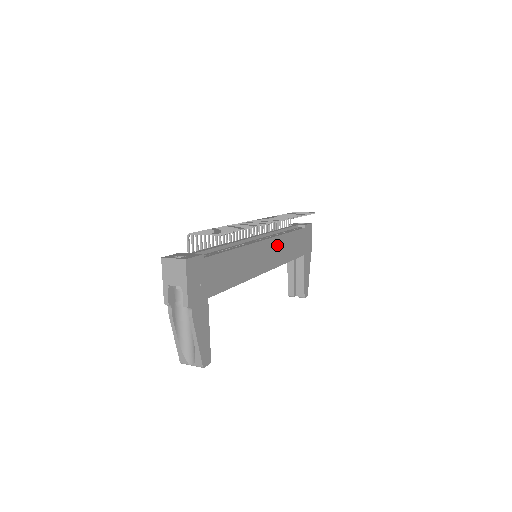
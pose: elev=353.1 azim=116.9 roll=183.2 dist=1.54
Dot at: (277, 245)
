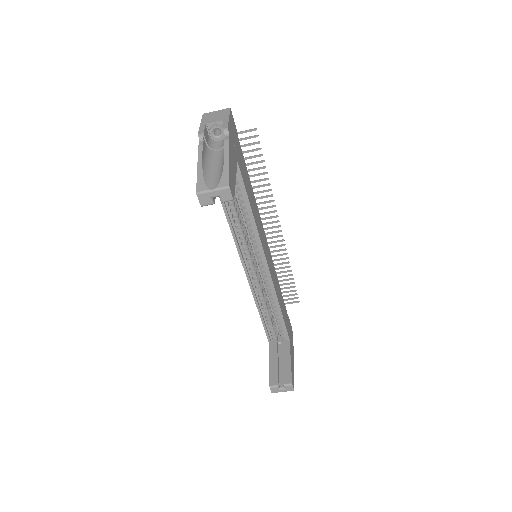
Dot at: (273, 270)
